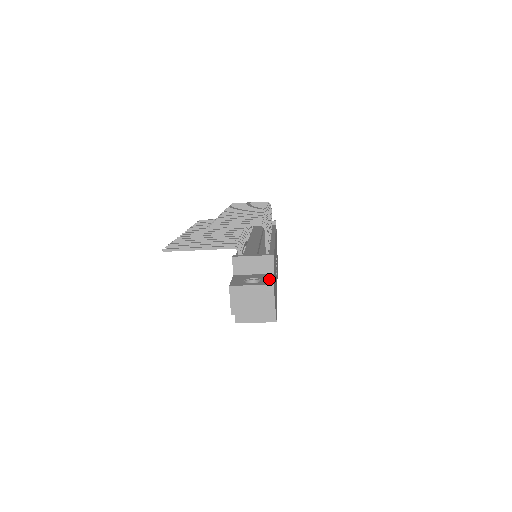
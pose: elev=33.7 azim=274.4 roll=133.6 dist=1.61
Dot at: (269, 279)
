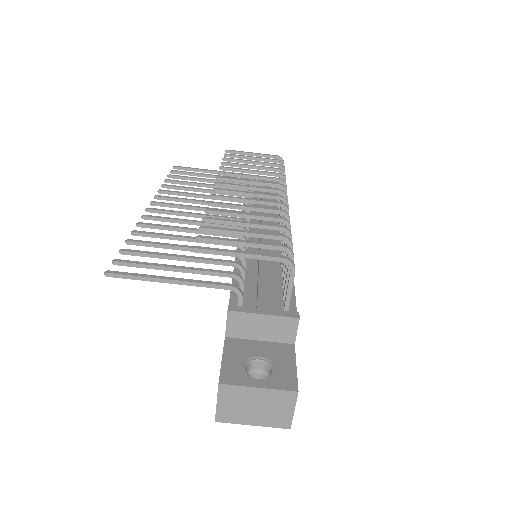
Dot at: (288, 367)
